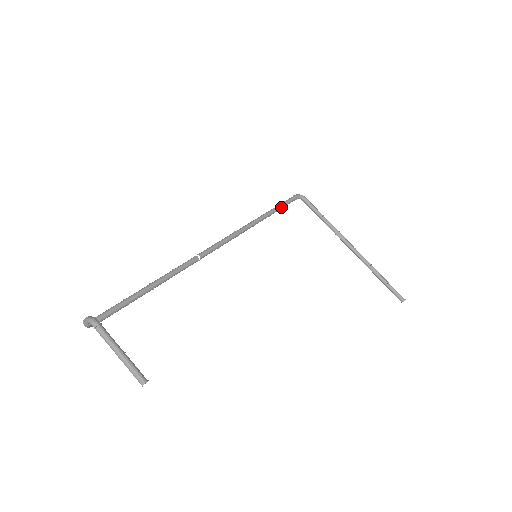
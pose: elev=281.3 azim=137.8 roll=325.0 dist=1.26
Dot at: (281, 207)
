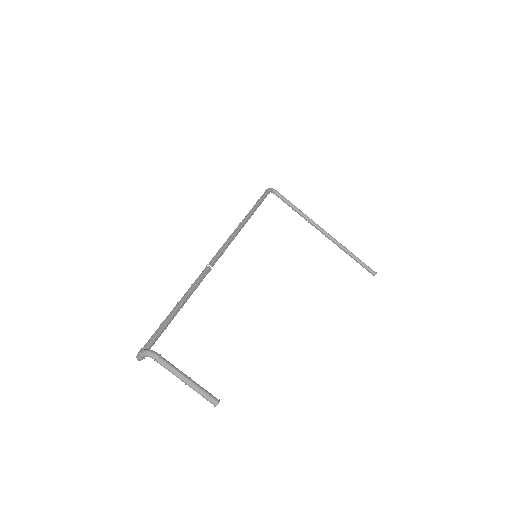
Dot at: (260, 203)
